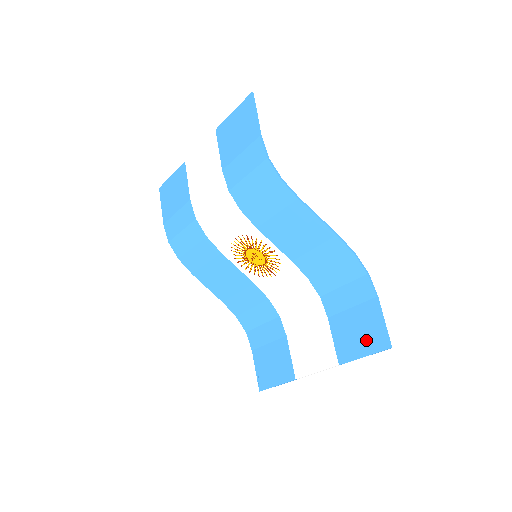
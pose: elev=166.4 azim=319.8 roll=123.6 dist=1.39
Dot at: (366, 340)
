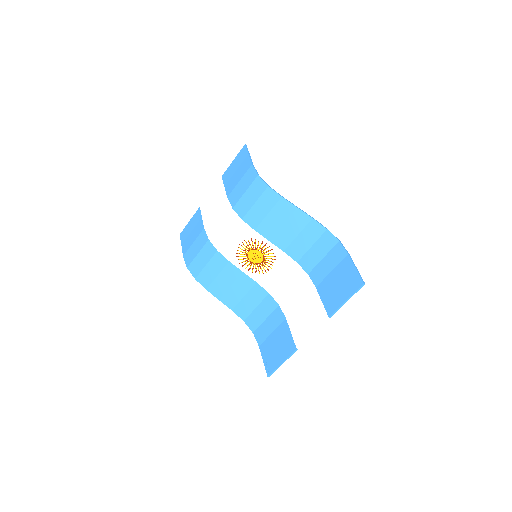
Dot at: (346, 287)
